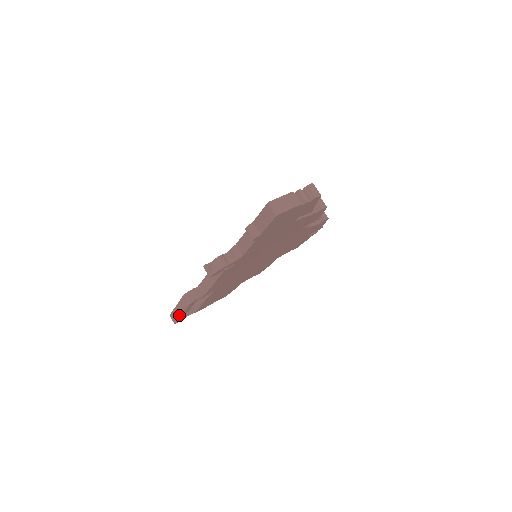
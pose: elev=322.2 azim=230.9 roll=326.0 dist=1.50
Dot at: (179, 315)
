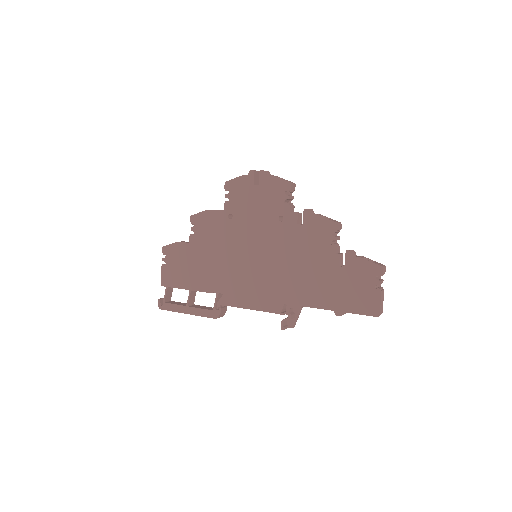
Dot at: occluded
